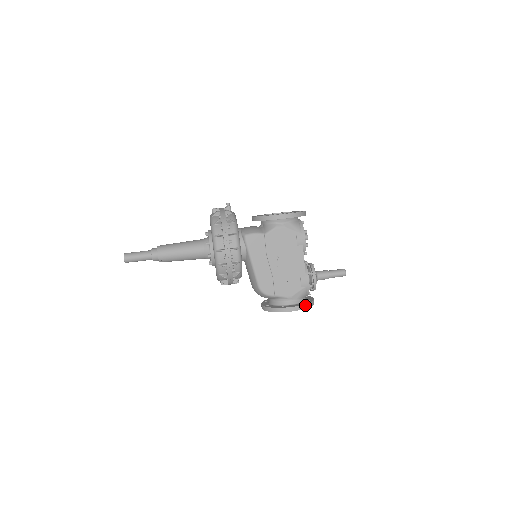
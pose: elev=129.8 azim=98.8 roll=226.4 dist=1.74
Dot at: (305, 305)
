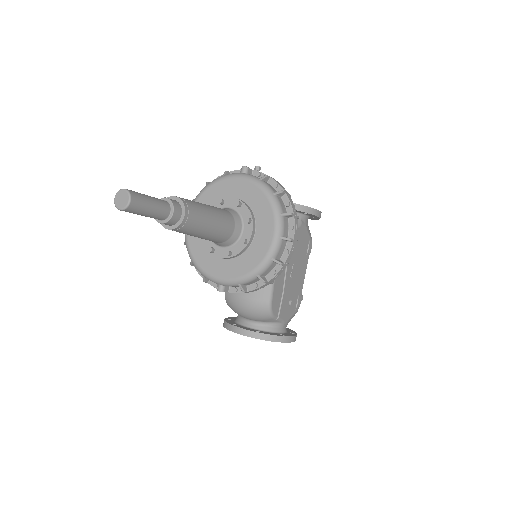
Dot at: occluded
